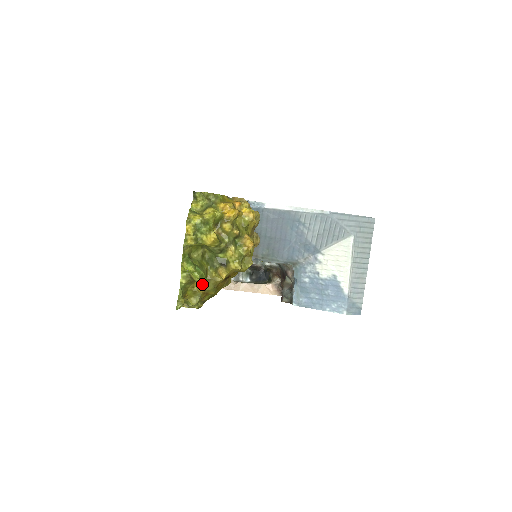
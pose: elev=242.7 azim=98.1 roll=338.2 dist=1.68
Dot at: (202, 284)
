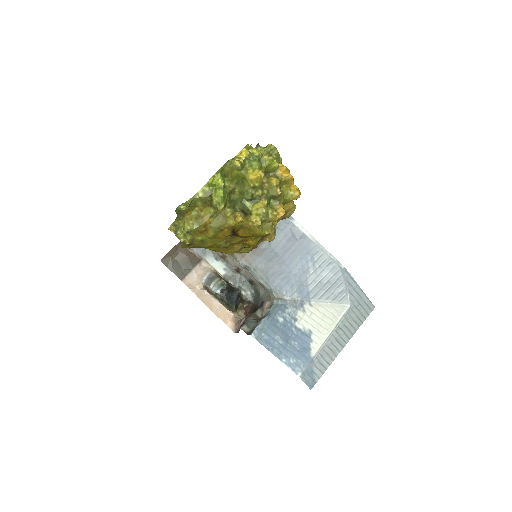
Dot at: (212, 213)
